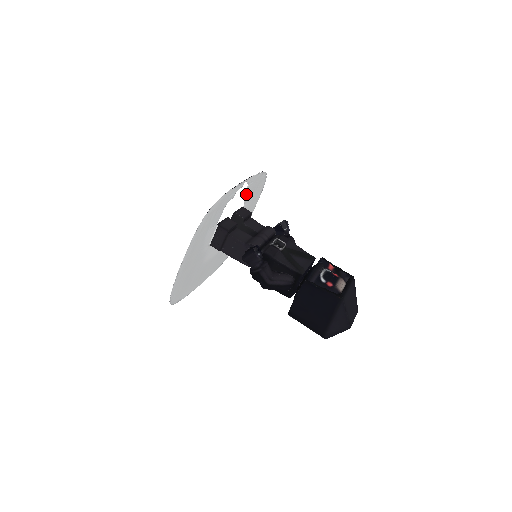
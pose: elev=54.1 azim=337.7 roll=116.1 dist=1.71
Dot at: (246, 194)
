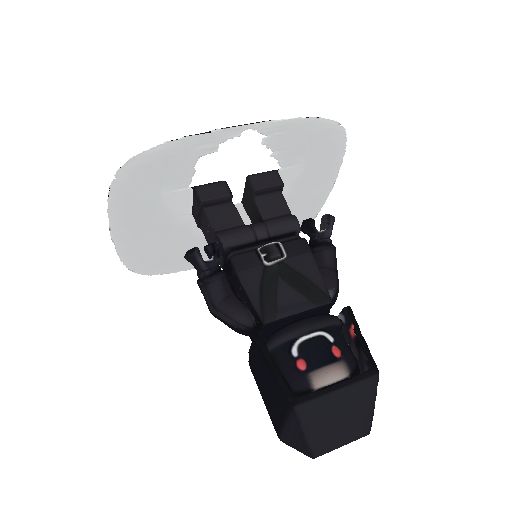
Dot at: (274, 150)
